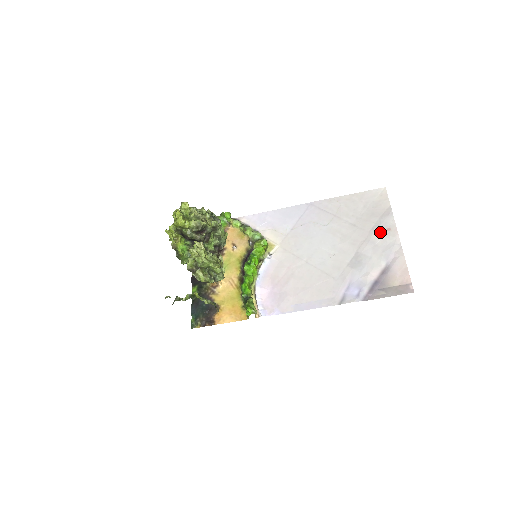
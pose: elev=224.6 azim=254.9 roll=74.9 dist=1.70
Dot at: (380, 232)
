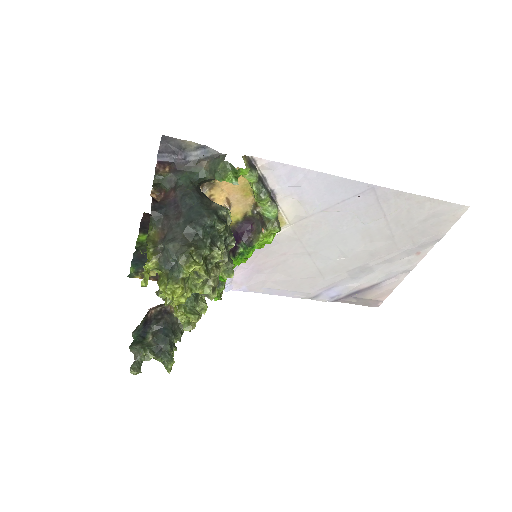
Dot at: (408, 254)
